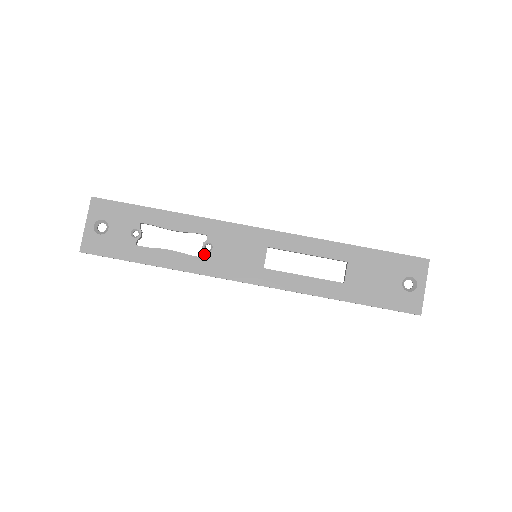
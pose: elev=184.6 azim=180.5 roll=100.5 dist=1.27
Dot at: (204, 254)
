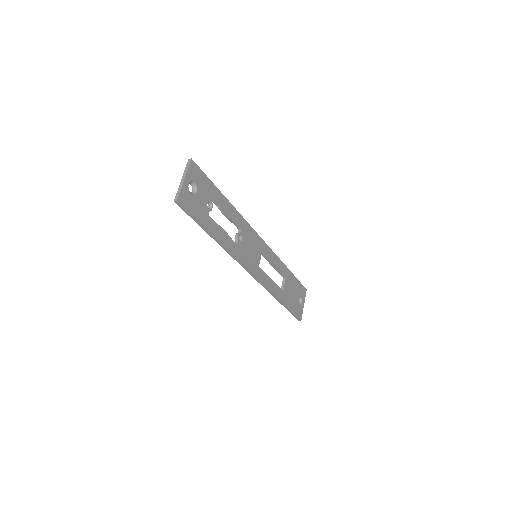
Dot at: (238, 242)
